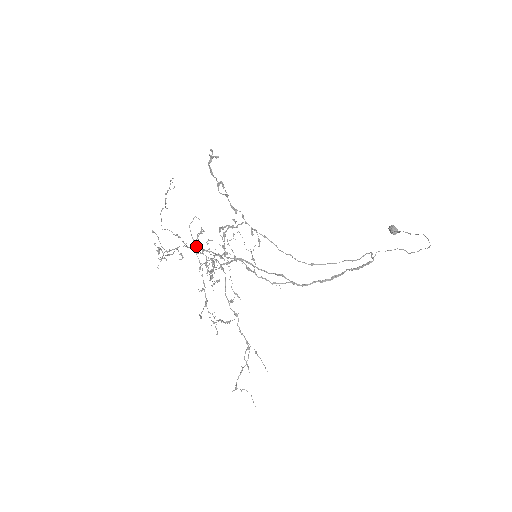
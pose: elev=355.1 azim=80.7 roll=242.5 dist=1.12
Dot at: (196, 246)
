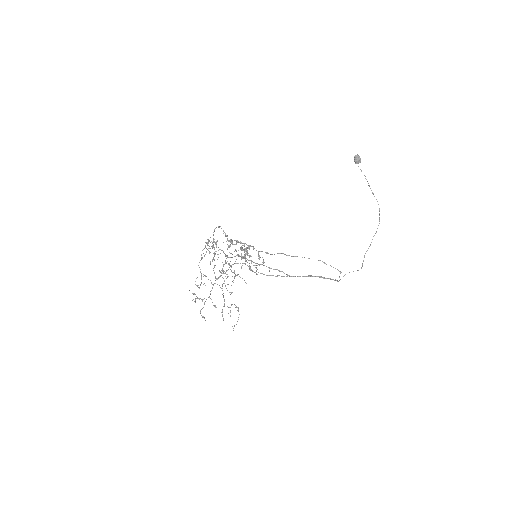
Dot at: (208, 250)
